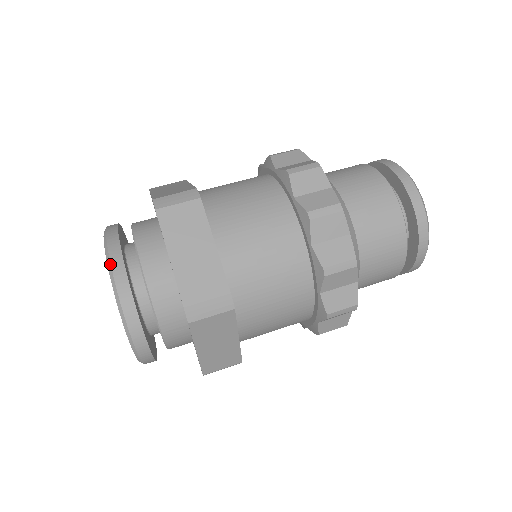
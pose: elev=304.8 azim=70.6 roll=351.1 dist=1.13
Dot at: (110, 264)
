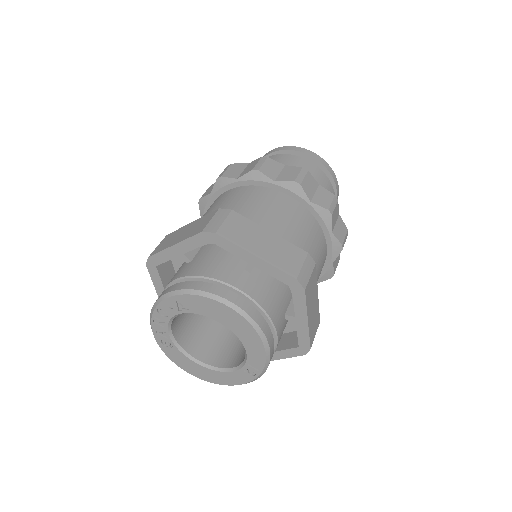
Dot at: (156, 301)
